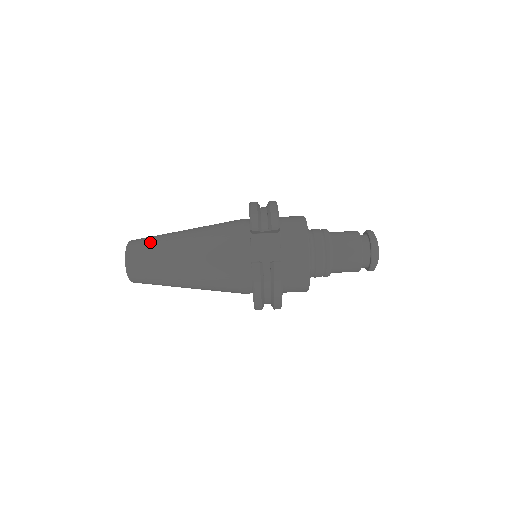
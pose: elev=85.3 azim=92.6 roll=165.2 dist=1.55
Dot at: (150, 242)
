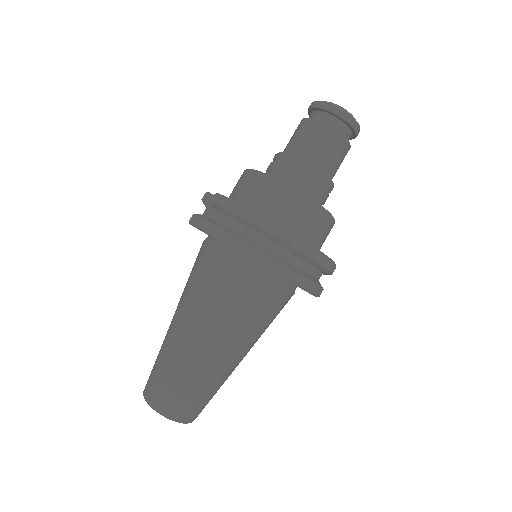
Dot at: occluded
